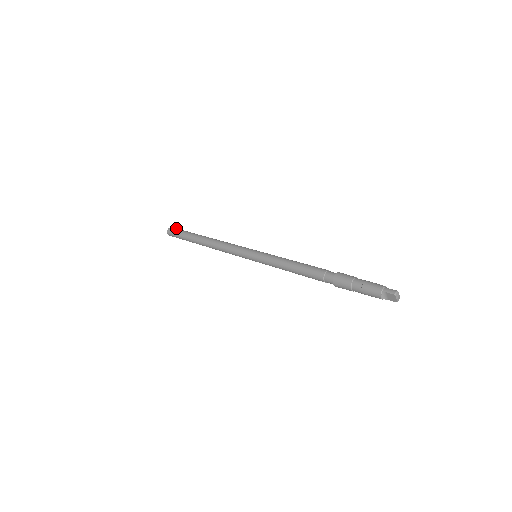
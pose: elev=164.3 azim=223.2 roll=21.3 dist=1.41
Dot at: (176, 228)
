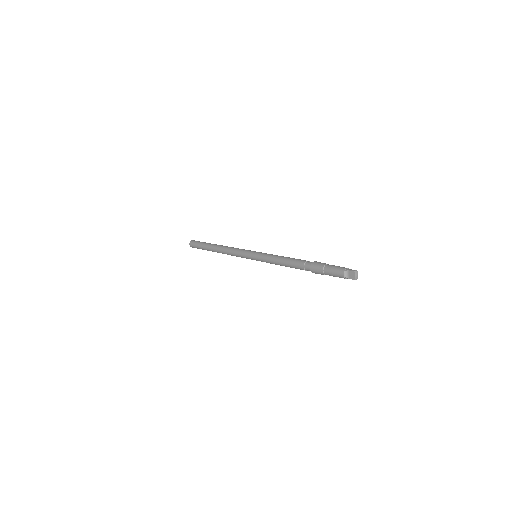
Dot at: occluded
